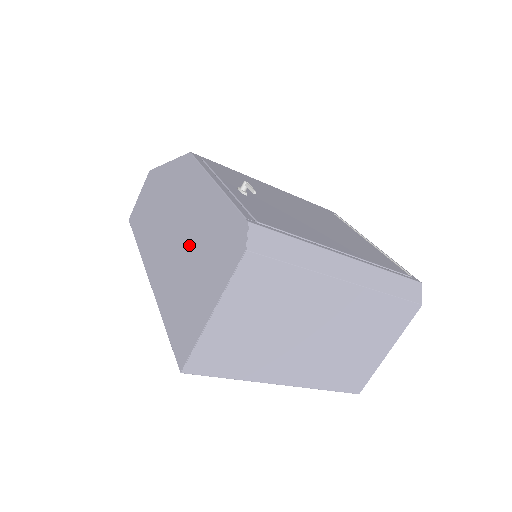
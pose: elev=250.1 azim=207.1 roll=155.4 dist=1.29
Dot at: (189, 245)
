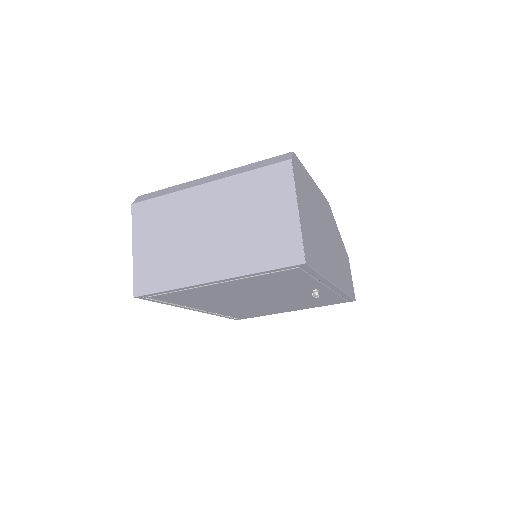
Dot at: occluded
